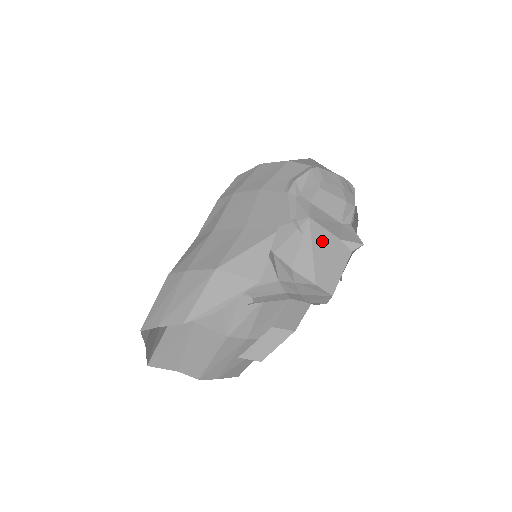
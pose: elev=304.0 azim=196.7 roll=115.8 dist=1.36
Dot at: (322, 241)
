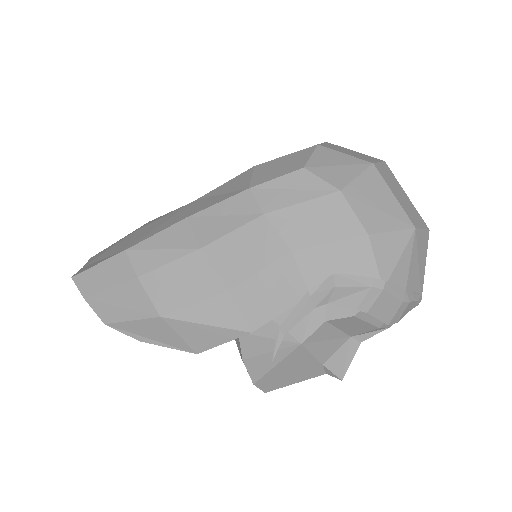
Dot at: (297, 362)
